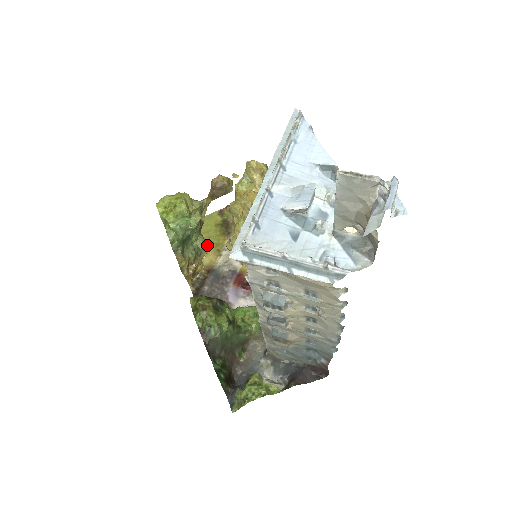
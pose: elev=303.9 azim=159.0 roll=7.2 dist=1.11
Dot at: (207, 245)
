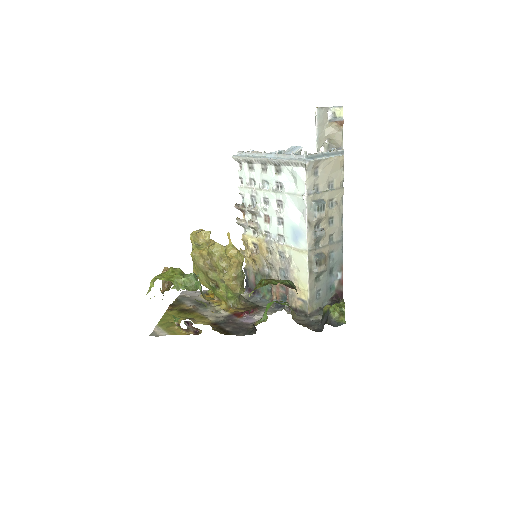
Dot at: (202, 302)
